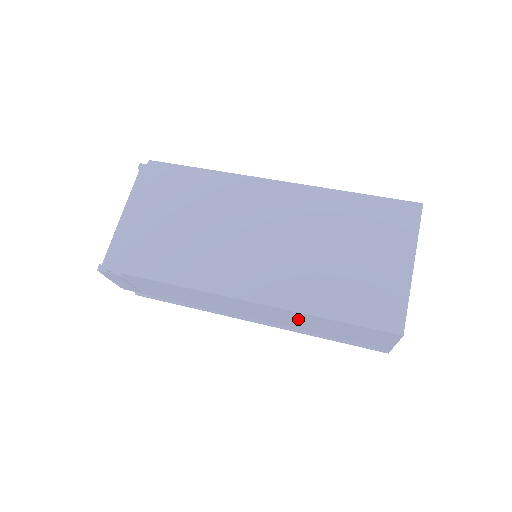
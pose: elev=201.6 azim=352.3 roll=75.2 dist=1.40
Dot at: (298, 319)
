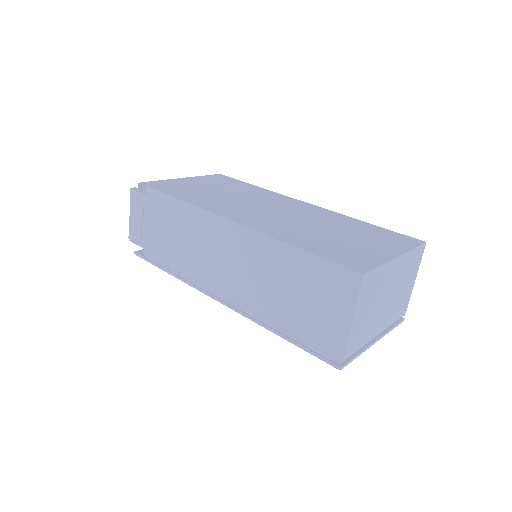
Dot at: (266, 264)
